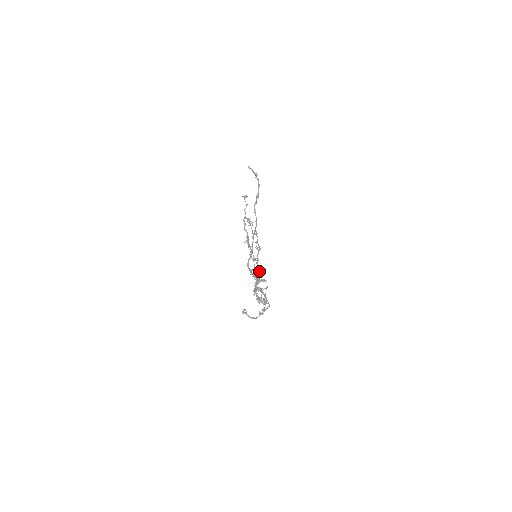
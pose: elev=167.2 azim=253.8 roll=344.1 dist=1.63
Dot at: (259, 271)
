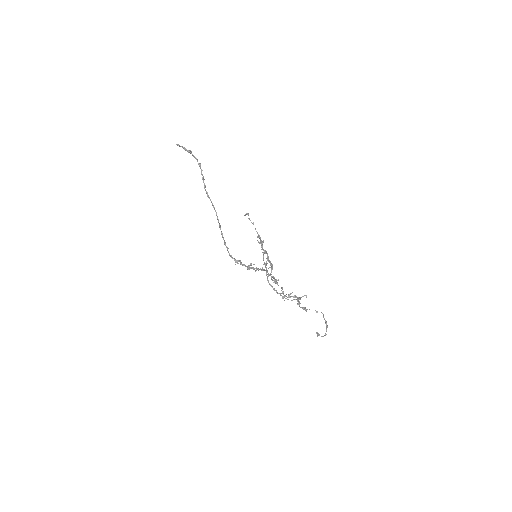
Dot at: (266, 270)
